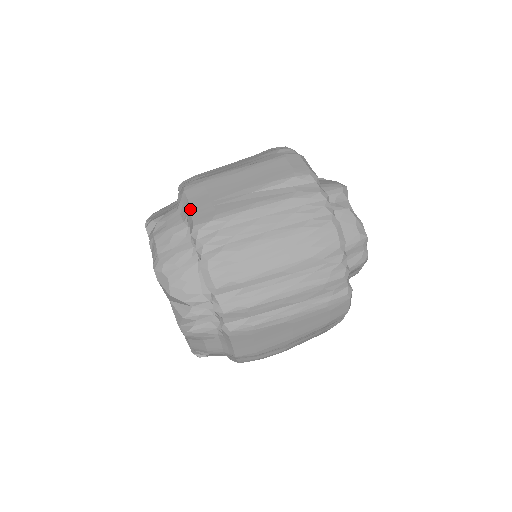
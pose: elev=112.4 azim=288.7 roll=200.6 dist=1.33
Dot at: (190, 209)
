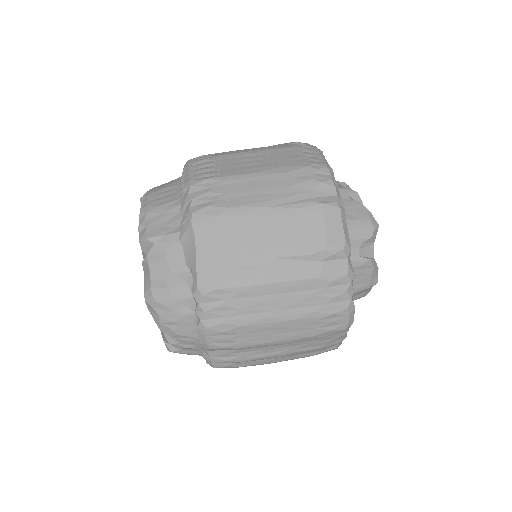
Dot at: (196, 258)
